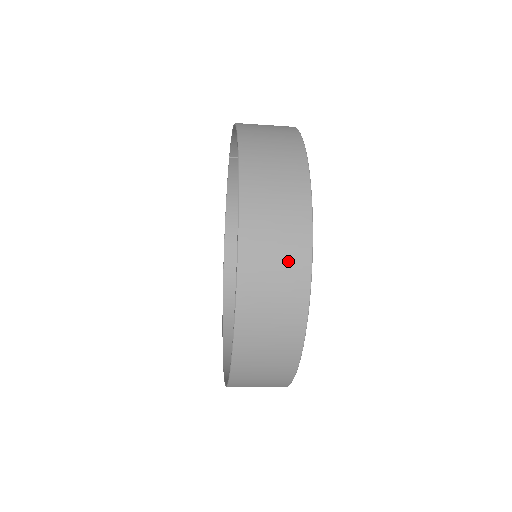
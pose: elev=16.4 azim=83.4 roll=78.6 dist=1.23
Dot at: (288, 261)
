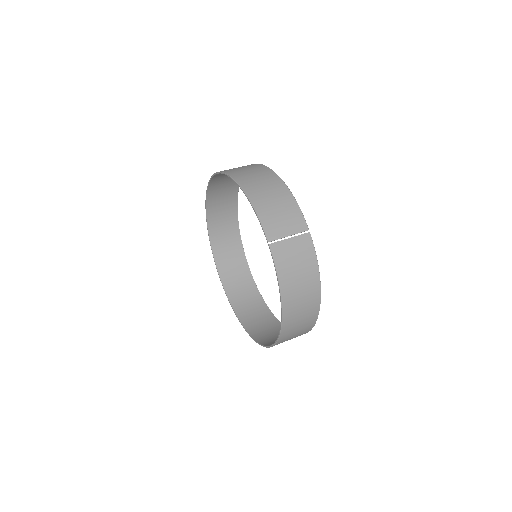
Dot at: (272, 329)
